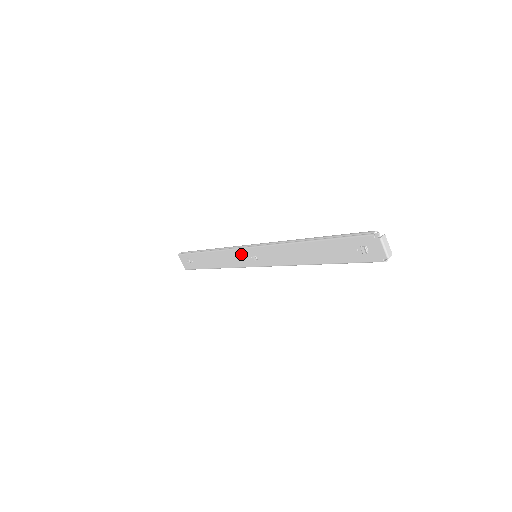
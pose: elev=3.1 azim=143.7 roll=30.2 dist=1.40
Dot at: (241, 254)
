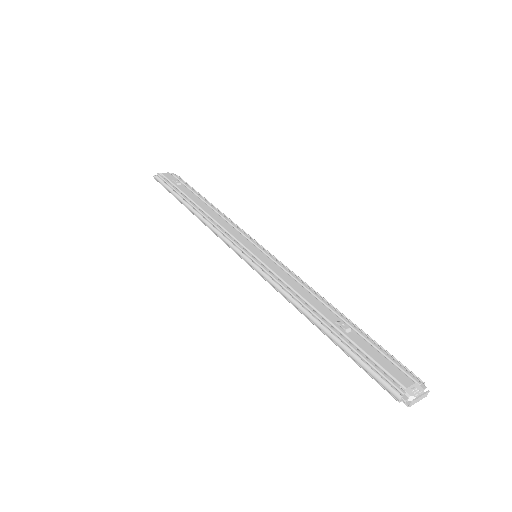
Dot at: occluded
